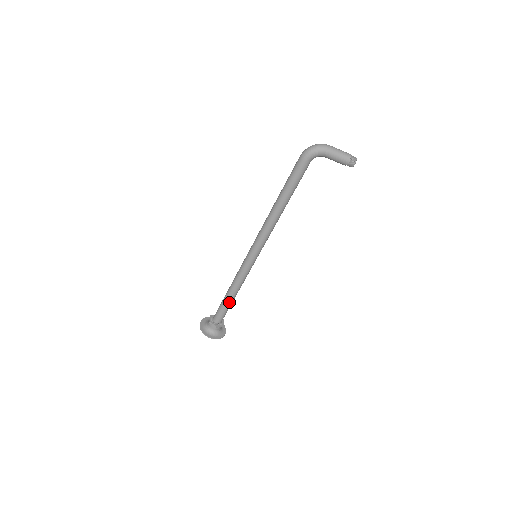
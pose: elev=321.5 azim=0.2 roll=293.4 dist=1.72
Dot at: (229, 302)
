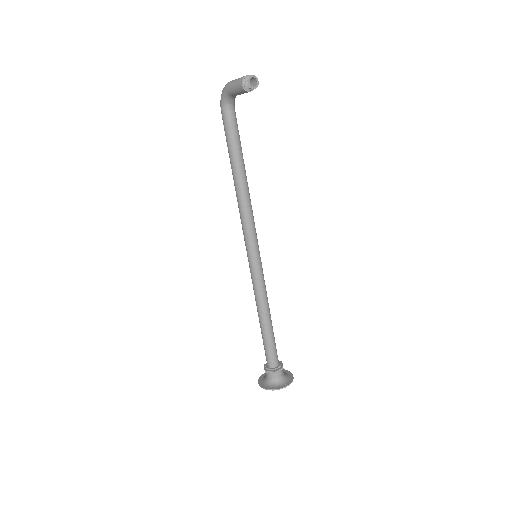
Dot at: (262, 330)
